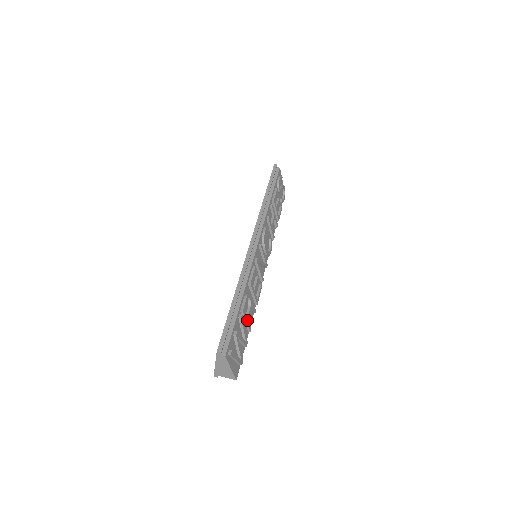
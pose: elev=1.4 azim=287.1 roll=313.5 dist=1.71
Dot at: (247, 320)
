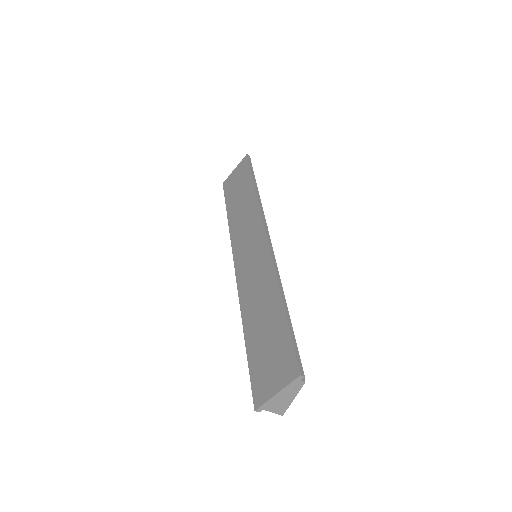
Dot at: occluded
